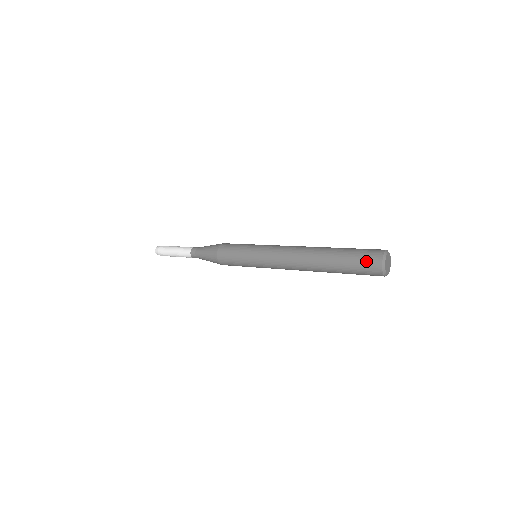
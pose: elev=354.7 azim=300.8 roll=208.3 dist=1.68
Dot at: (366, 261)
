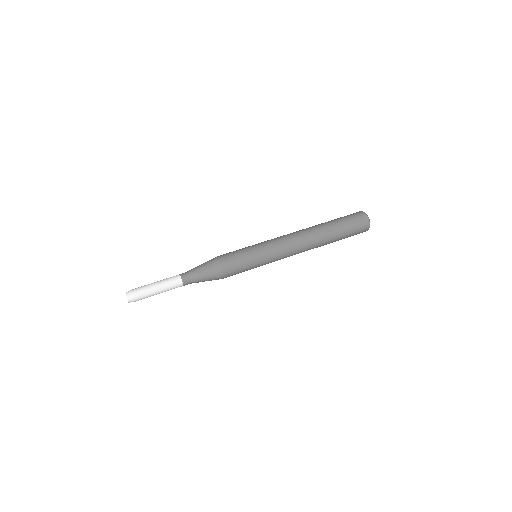
Dot at: (359, 231)
